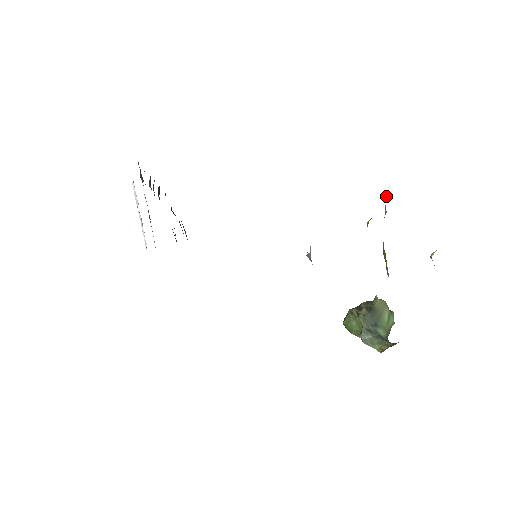
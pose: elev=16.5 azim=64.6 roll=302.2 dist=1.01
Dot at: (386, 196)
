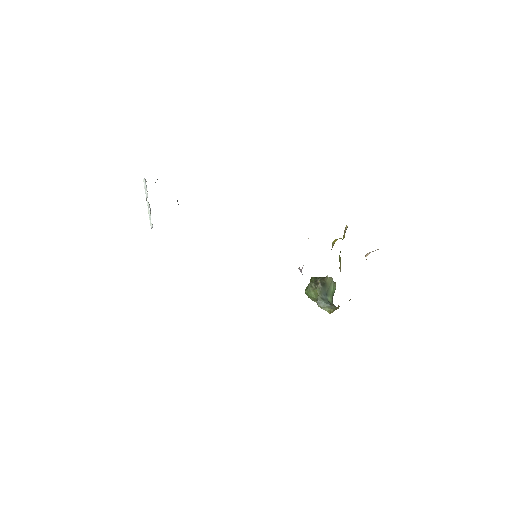
Dot at: (346, 227)
